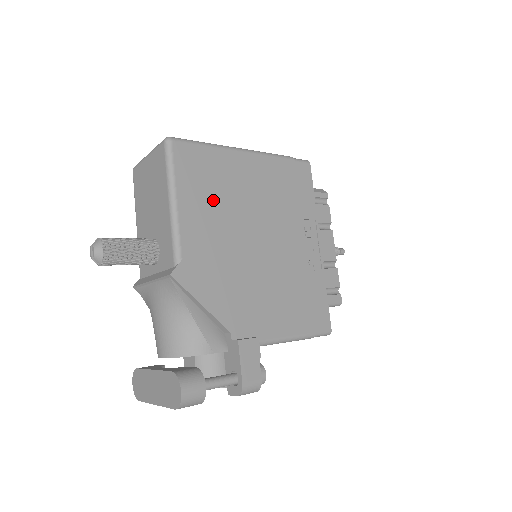
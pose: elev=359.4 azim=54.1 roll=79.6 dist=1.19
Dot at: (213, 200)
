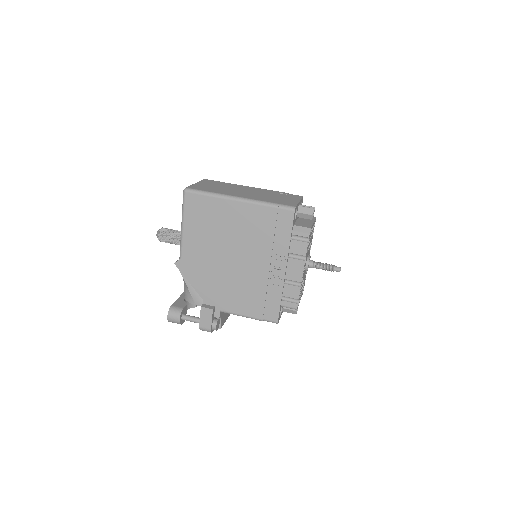
Dot at: (206, 229)
